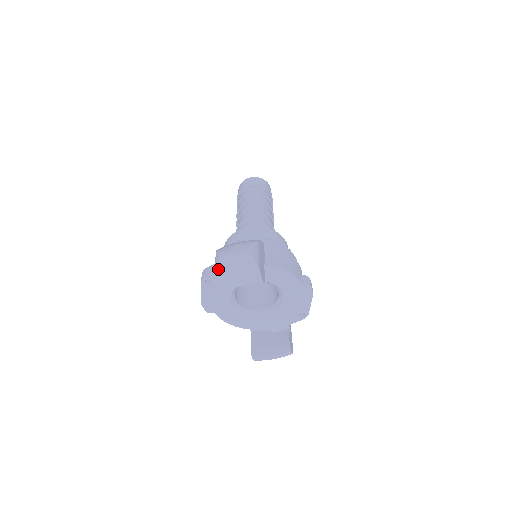
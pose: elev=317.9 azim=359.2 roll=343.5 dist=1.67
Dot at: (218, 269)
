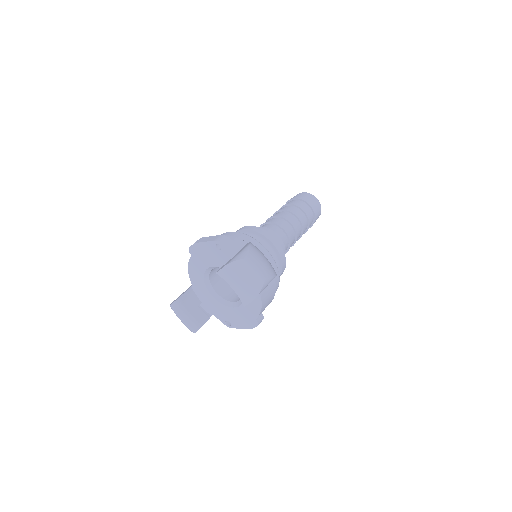
Dot at: (237, 264)
